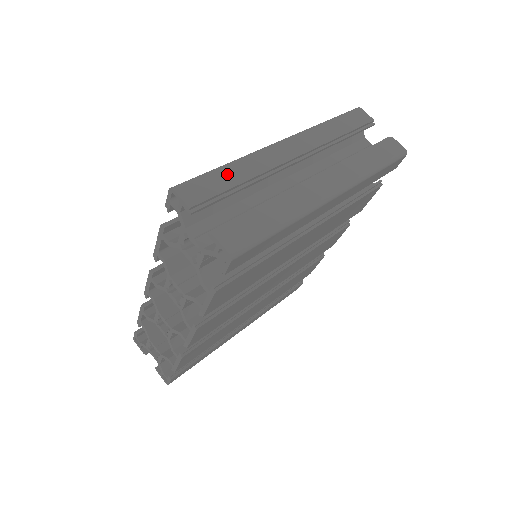
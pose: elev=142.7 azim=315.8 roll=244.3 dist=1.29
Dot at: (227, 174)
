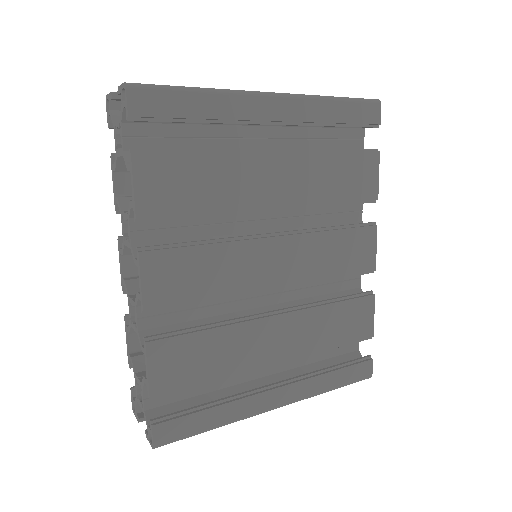
Dot at: occluded
